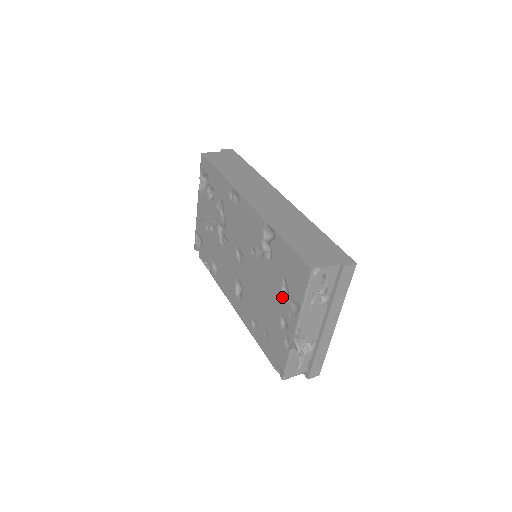
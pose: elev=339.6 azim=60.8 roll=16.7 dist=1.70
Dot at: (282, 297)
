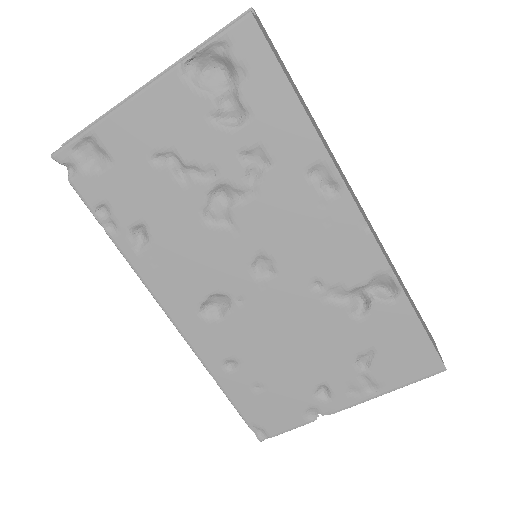
Dot at: (349, 368)
